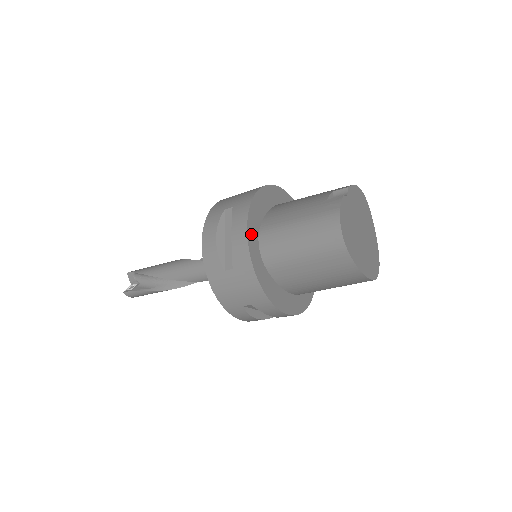
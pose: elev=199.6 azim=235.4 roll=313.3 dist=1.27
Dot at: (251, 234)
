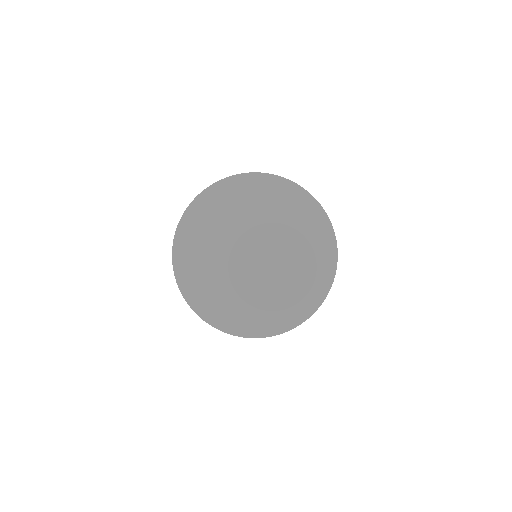
Dot at: occluded
